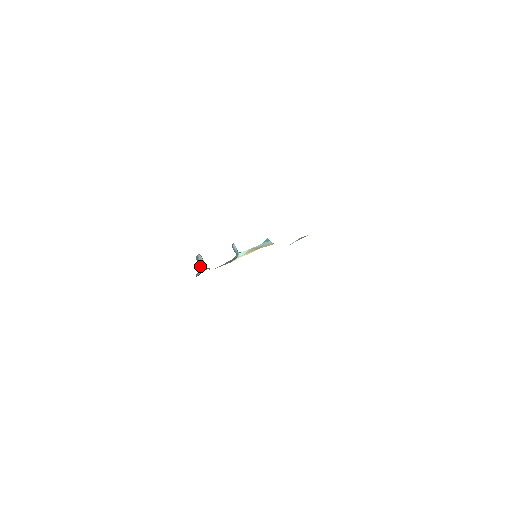
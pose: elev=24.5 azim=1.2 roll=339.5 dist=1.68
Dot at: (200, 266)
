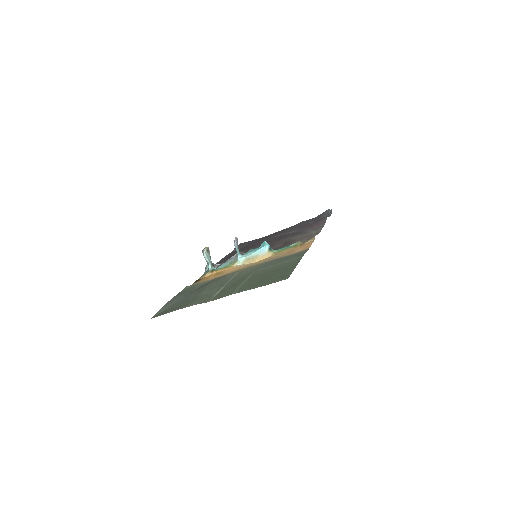
Dot at: (207, 262)
